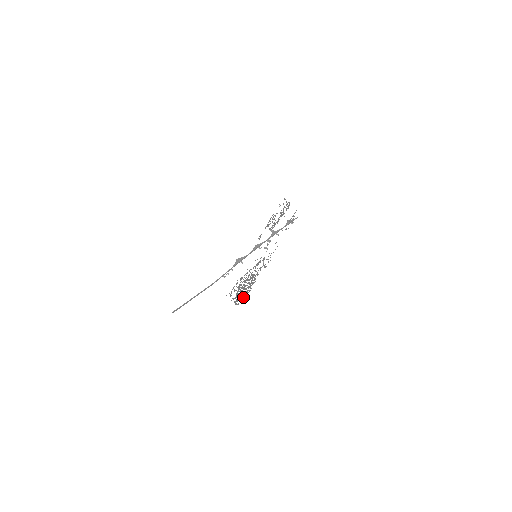
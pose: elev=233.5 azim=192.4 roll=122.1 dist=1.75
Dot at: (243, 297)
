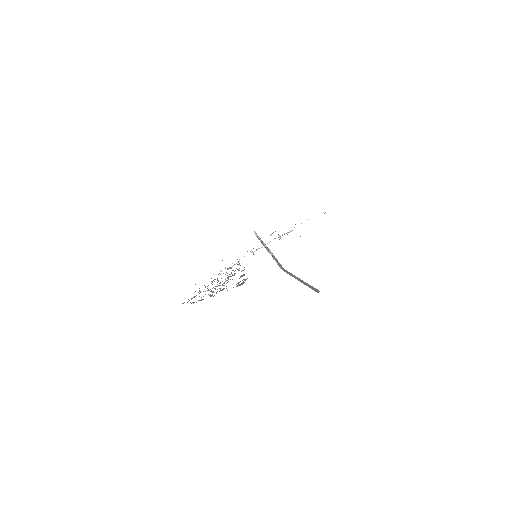
Dot at: (195, 296)
